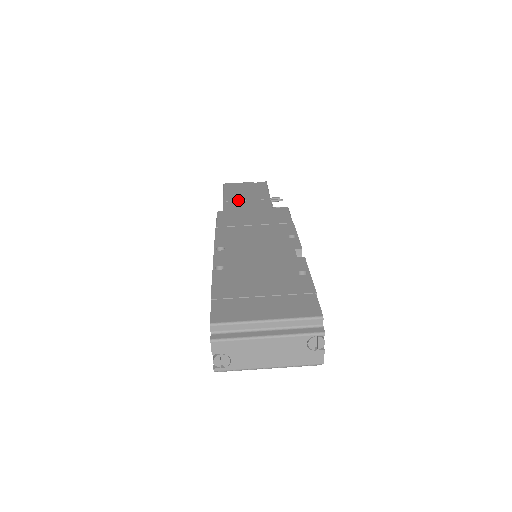
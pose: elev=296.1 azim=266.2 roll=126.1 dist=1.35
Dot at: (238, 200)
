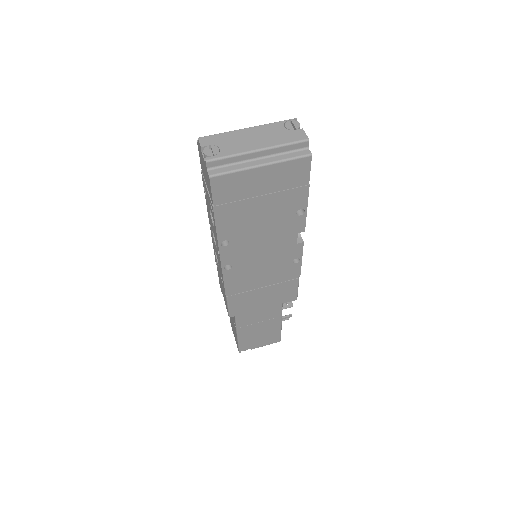
Dot at: occluded
